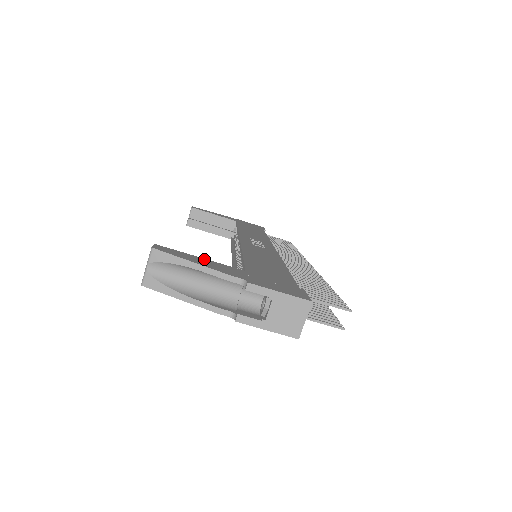
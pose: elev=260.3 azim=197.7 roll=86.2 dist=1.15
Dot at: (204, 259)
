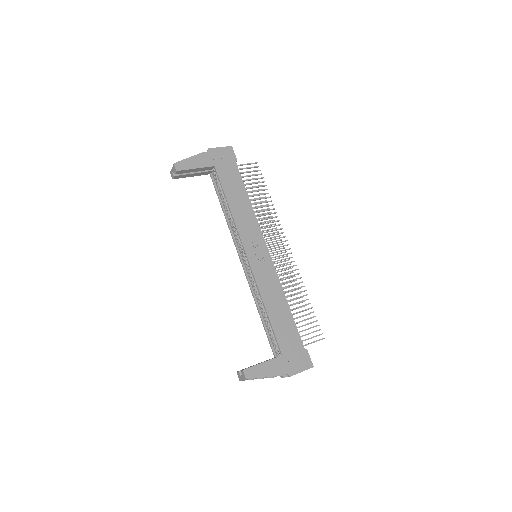
Dot at: (265, 363)
